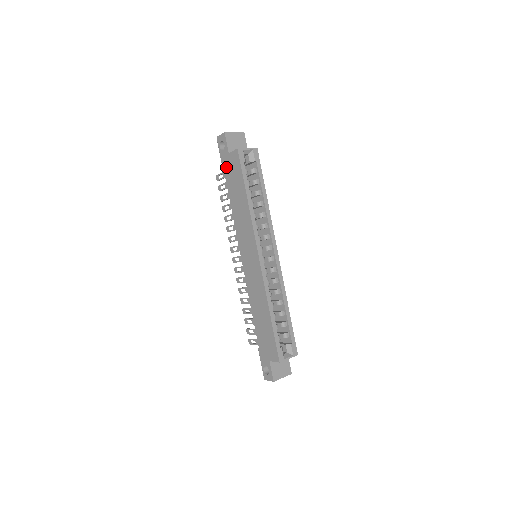
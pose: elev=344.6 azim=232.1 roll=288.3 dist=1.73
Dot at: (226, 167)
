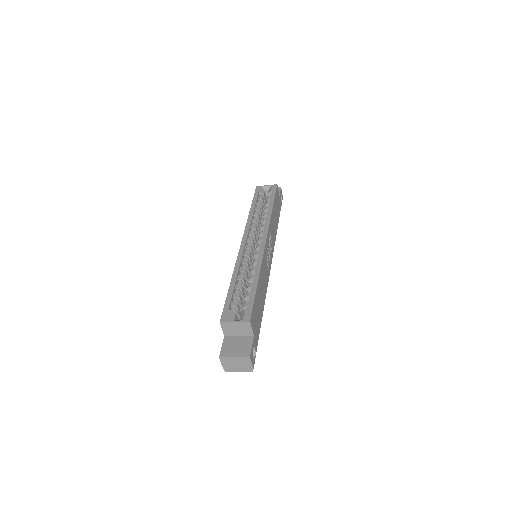
Dot at: occluded
